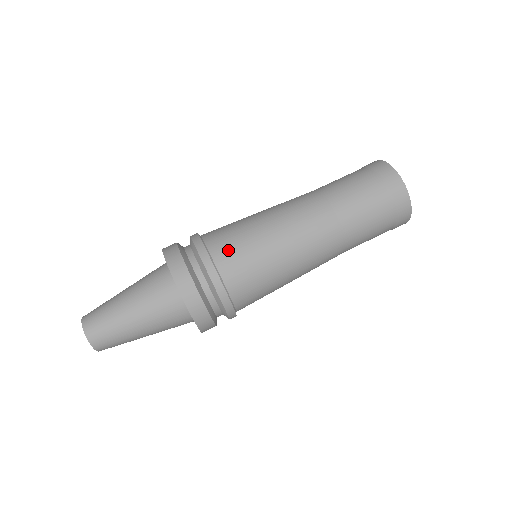
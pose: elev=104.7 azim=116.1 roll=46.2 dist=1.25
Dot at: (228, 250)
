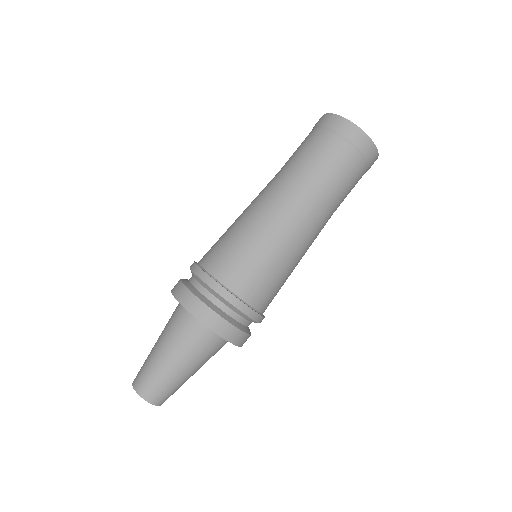
Dot at: (220, 260)
